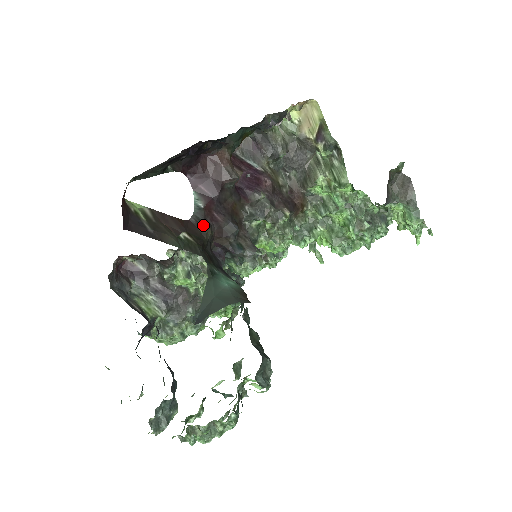
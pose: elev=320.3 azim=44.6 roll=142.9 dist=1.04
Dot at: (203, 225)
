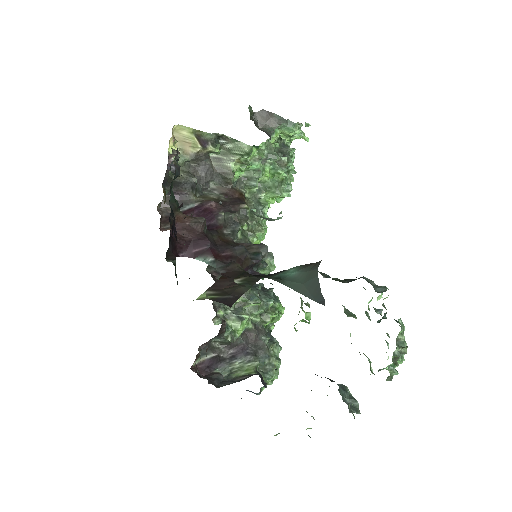
Dot at: (230, 266)
